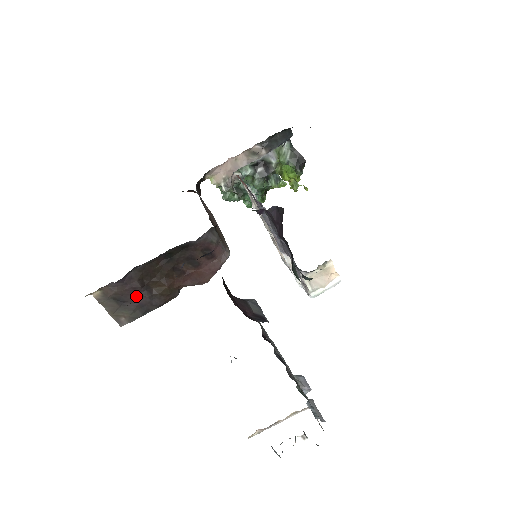
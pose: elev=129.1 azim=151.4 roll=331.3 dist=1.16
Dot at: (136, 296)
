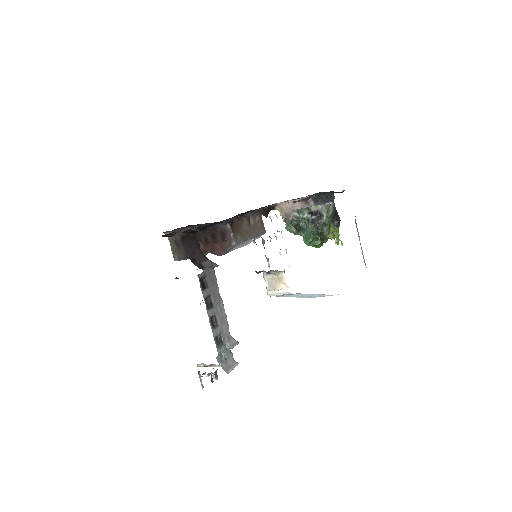
Dot at: occluded
